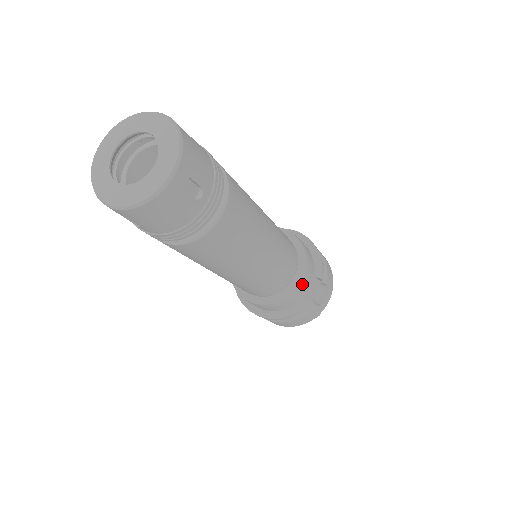
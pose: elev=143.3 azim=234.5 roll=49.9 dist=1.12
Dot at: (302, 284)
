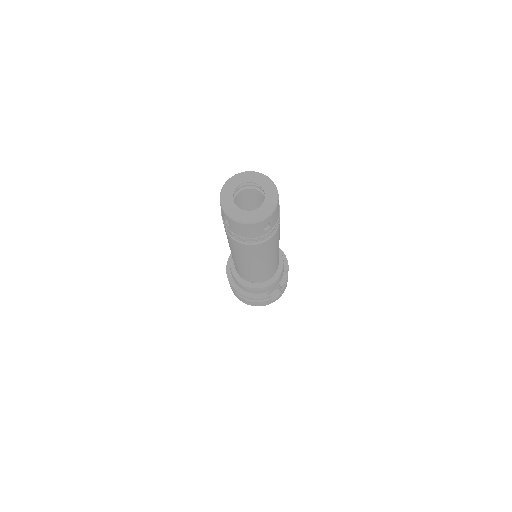
Dot at: (271, 285)
